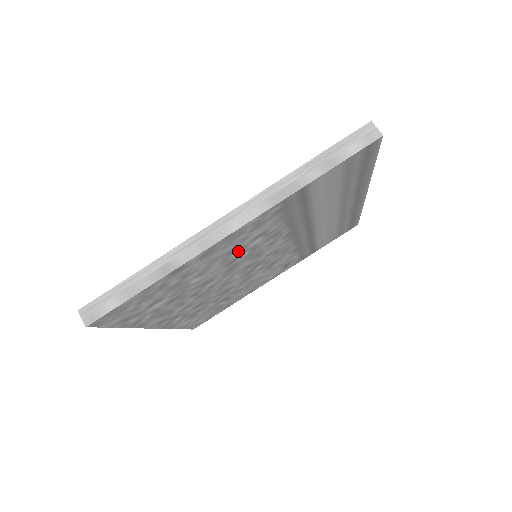
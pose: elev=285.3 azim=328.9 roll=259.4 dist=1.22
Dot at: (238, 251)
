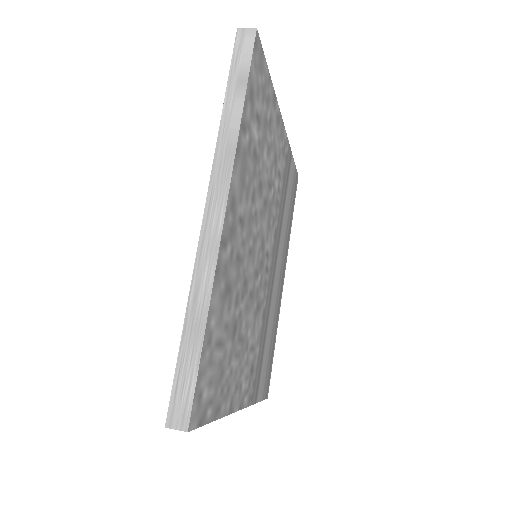
Dot at: (274, 171)
